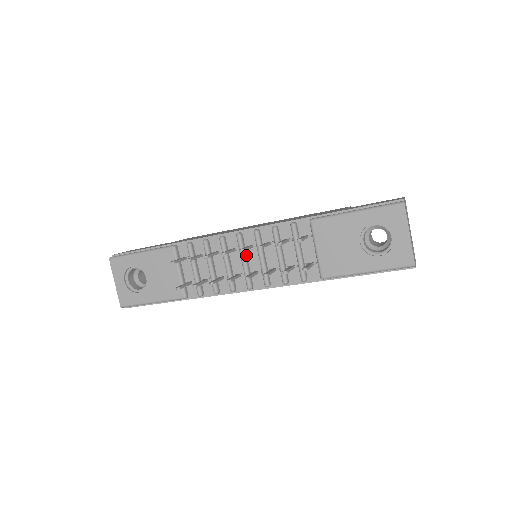
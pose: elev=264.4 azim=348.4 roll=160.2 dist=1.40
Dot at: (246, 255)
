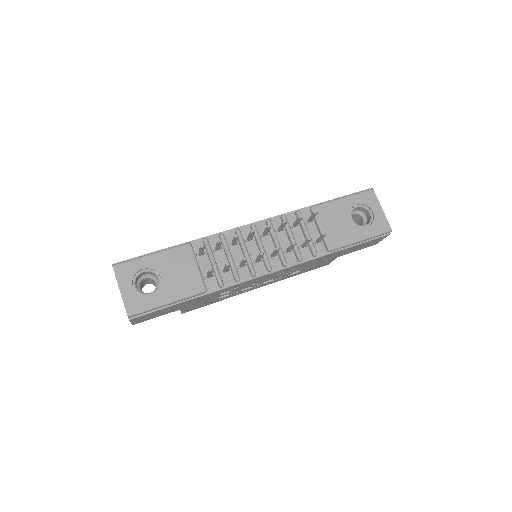
Dot at: (261, 242)
